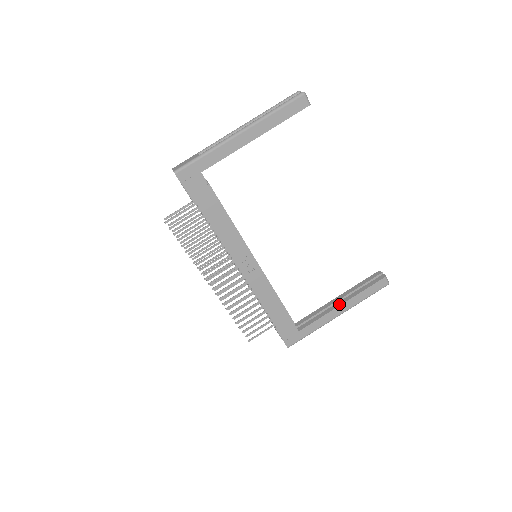
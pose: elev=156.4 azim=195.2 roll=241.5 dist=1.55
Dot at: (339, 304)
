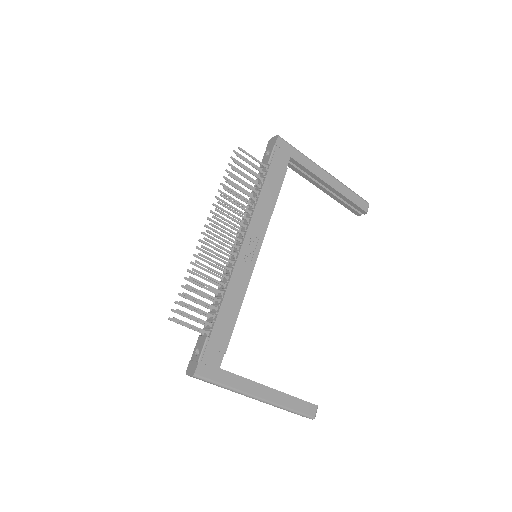
Dot at: occluded
